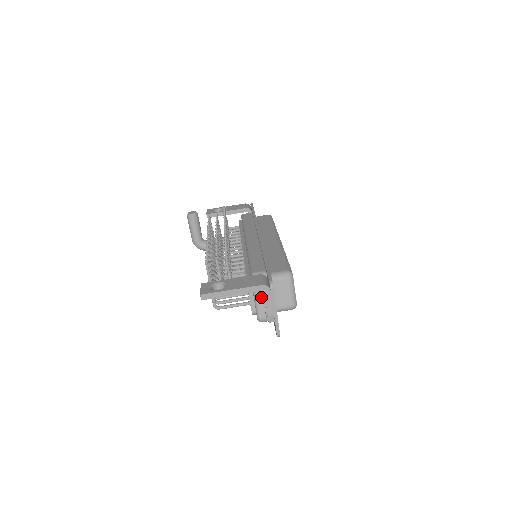
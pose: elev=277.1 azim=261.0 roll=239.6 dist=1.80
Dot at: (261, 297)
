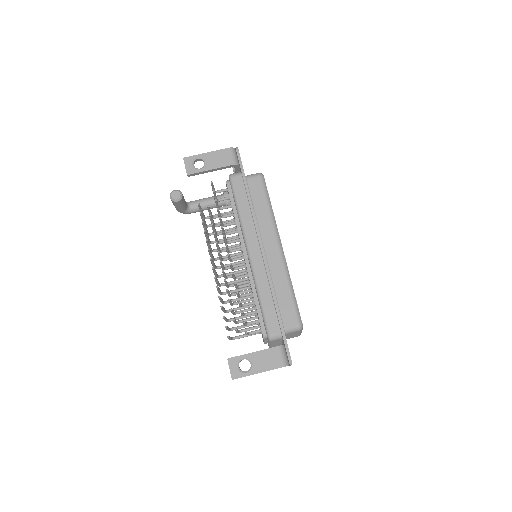
Dot at: (275, 344)
